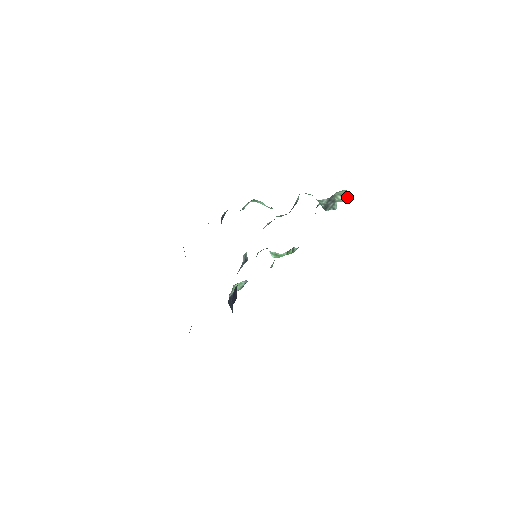
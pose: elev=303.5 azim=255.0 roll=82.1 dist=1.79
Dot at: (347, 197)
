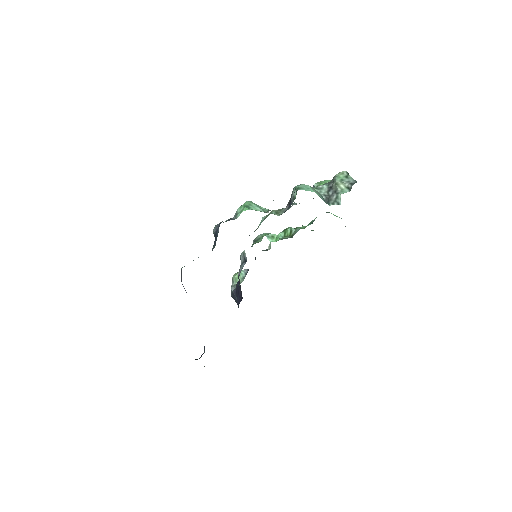
Dot at: (351, 186)
